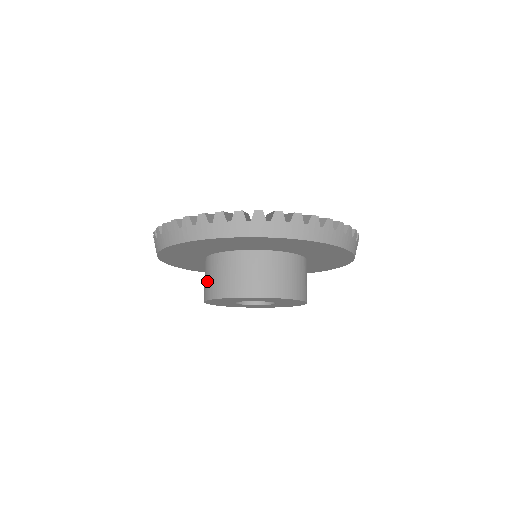
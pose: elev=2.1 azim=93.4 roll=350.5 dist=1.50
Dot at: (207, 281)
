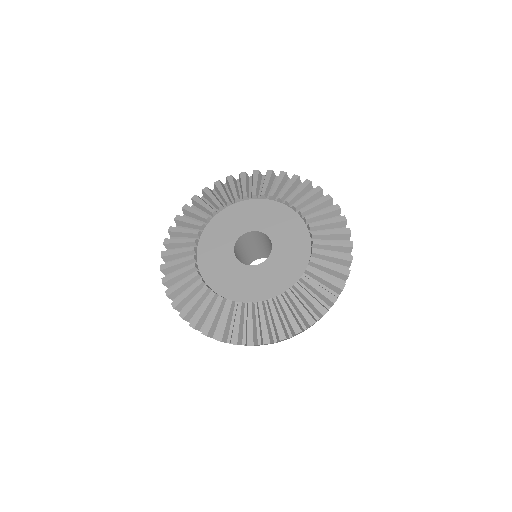
Dot at: occluded
